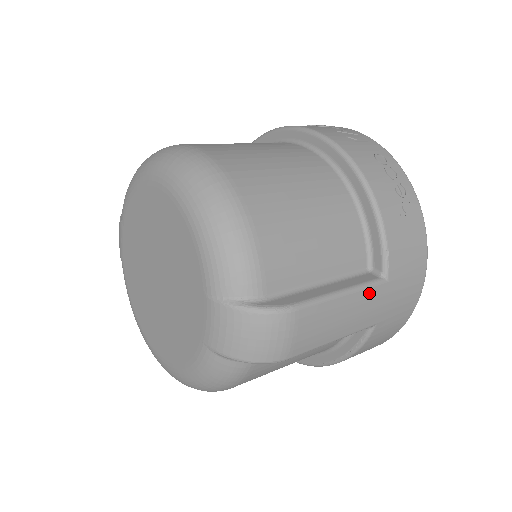
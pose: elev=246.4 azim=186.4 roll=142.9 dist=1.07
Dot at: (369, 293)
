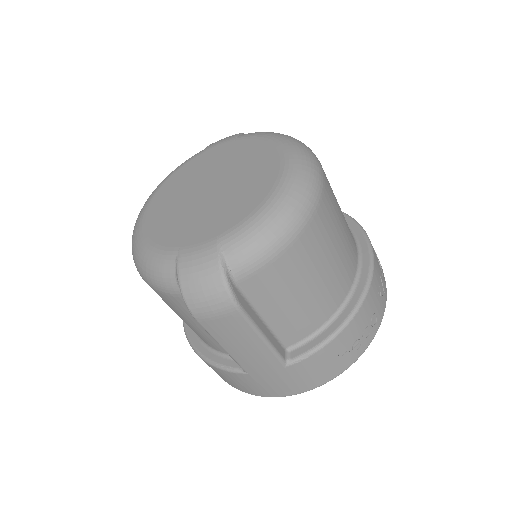
Dot at: (271, 357)
